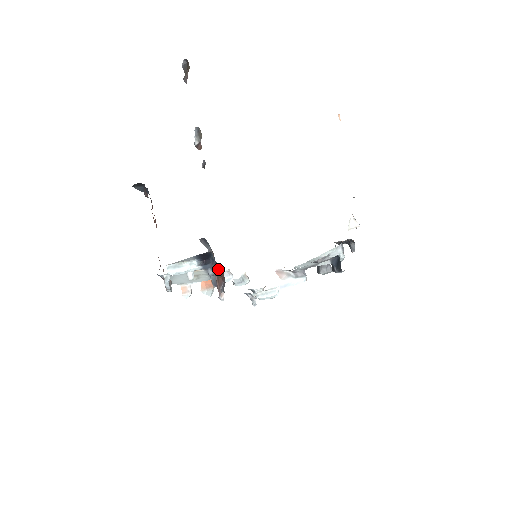
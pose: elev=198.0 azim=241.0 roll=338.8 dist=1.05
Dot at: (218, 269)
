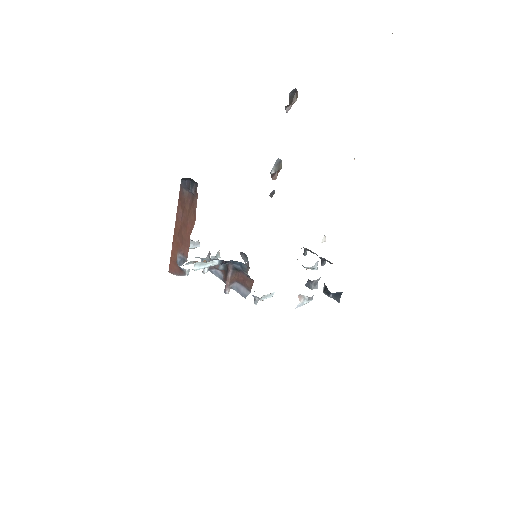
Dot at: (235, 271)
